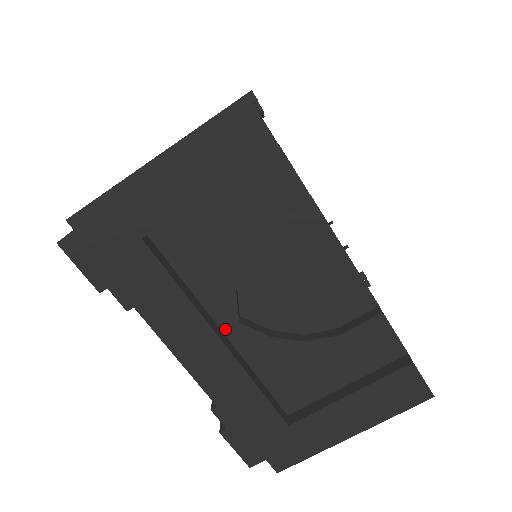
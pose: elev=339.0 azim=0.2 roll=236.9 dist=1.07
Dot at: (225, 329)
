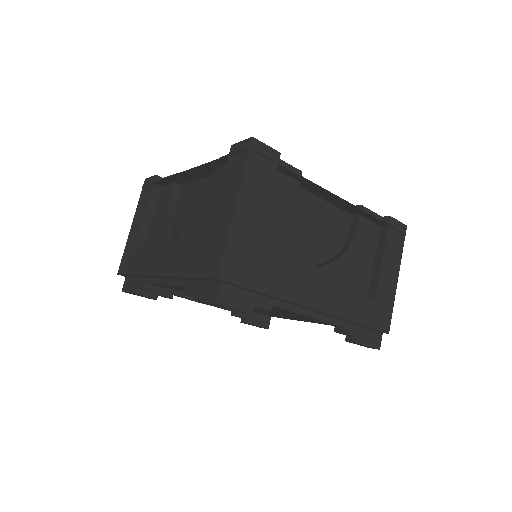
Dot at: occluded
